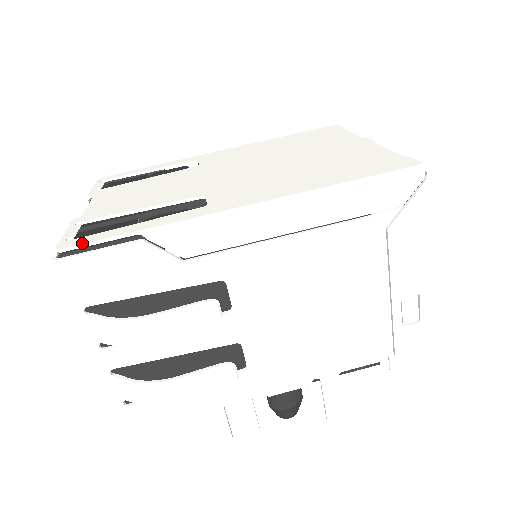
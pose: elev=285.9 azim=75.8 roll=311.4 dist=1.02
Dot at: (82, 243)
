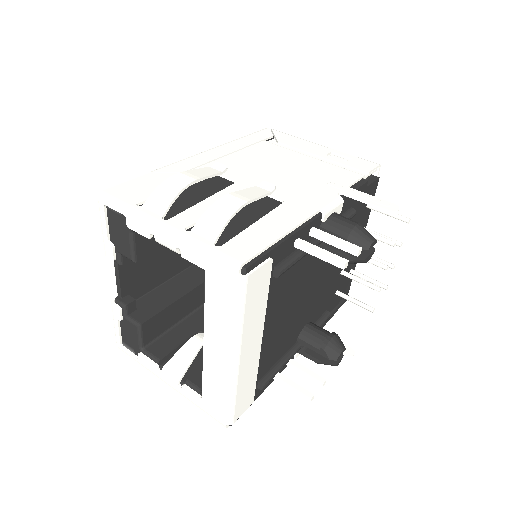
Dot at: occluded
